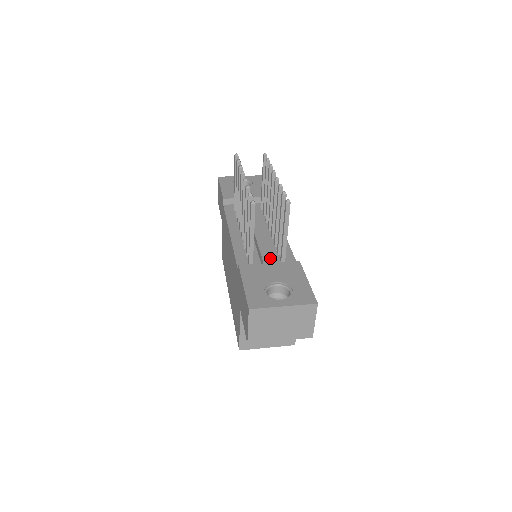
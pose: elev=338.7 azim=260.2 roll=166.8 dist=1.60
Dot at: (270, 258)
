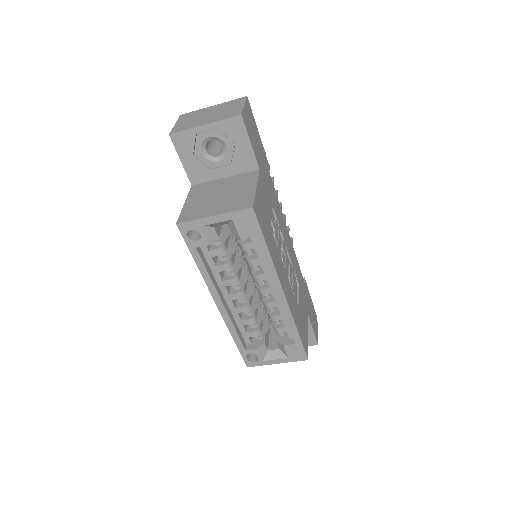
Dot at: occluded
